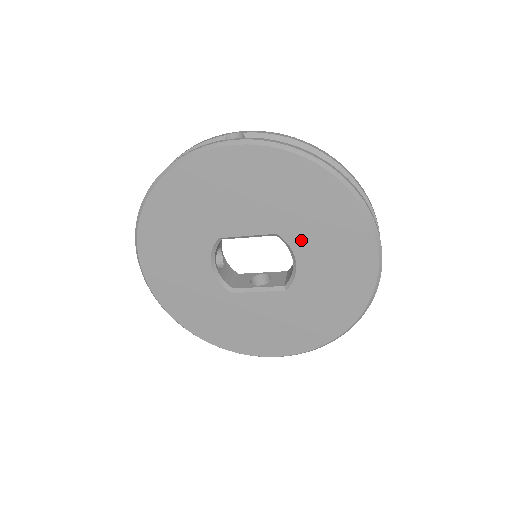
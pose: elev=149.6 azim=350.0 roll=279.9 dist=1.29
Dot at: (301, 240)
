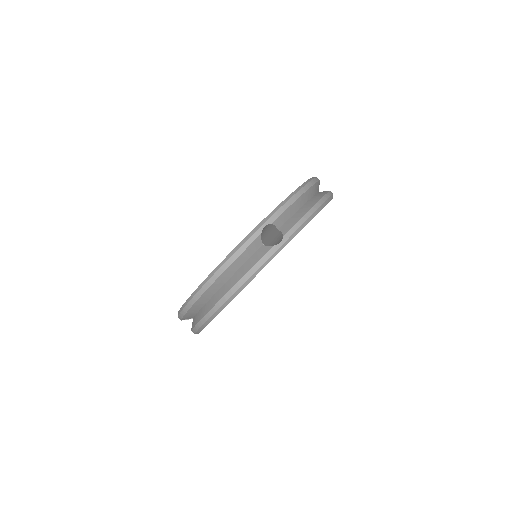
Dot at: occluded
